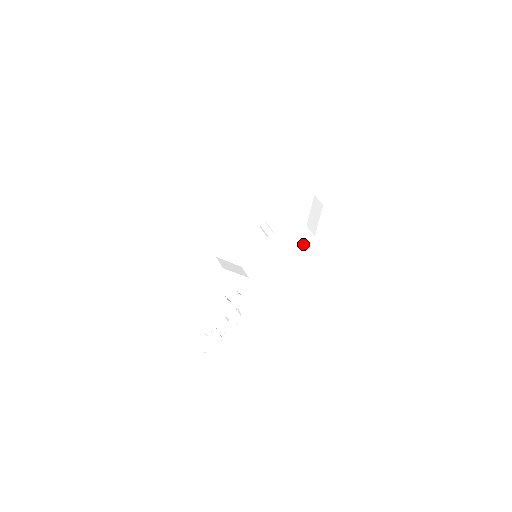
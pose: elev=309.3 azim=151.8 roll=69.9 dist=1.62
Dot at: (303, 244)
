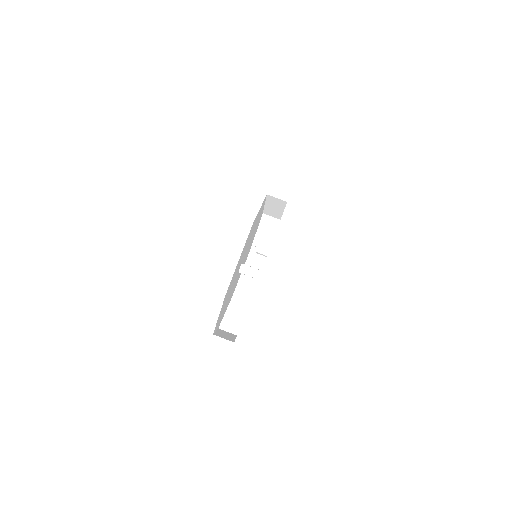
Dot at: (282, 208)
